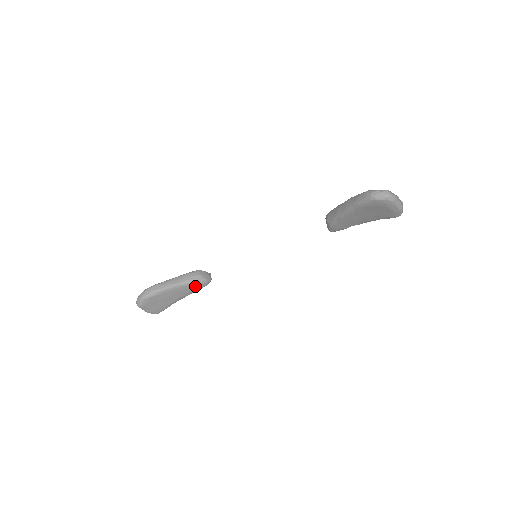
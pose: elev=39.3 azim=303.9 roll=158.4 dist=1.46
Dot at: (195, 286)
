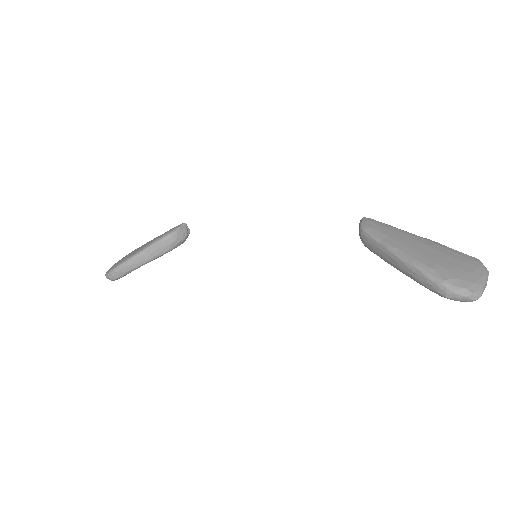
Dot at: occluded
